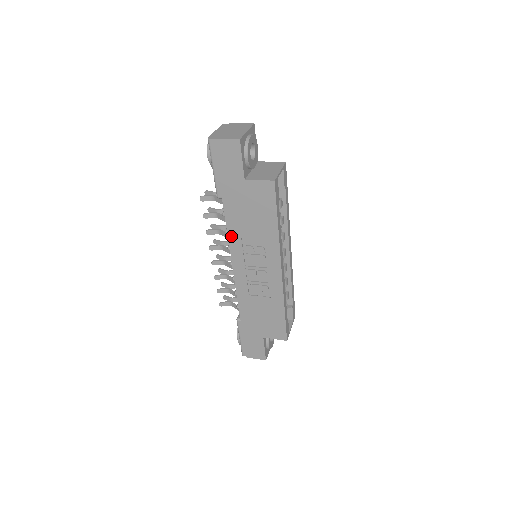
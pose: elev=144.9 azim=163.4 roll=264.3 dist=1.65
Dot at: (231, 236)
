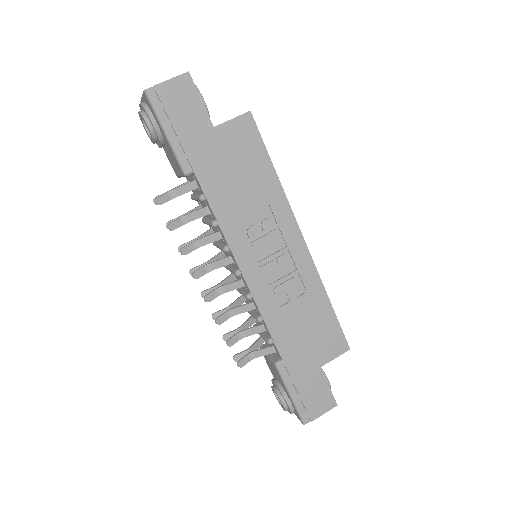
Dot at: (224, 224)
